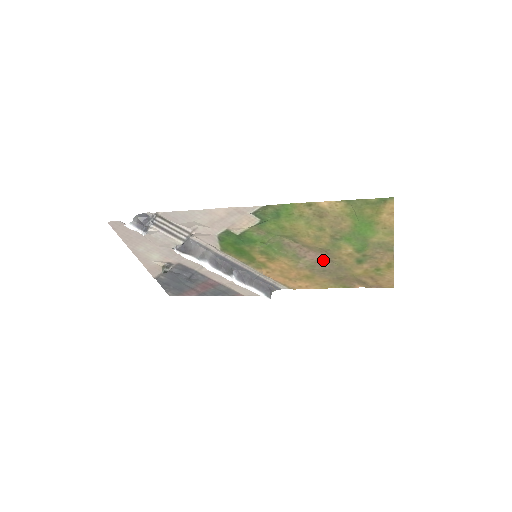
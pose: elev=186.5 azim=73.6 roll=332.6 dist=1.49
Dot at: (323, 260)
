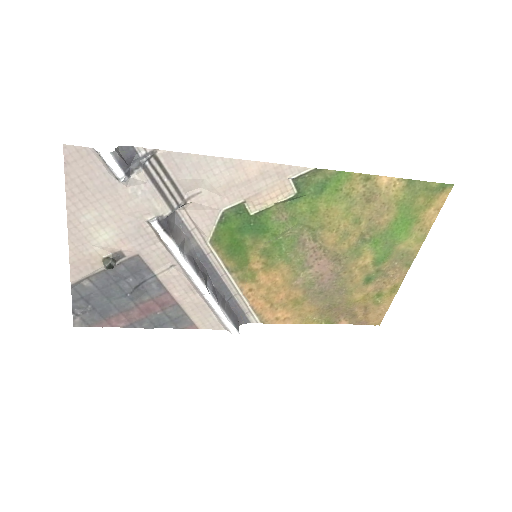
Dot at: (329, 275)
